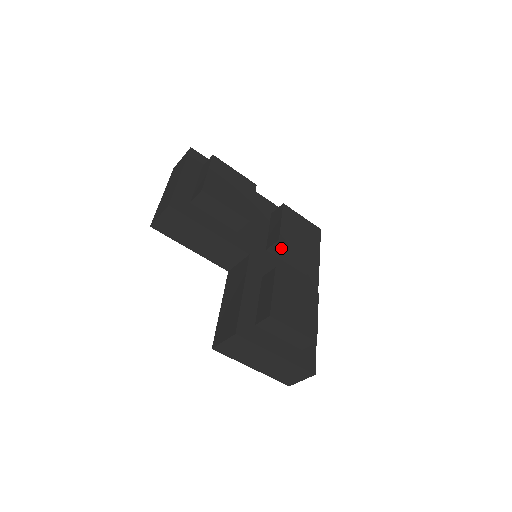
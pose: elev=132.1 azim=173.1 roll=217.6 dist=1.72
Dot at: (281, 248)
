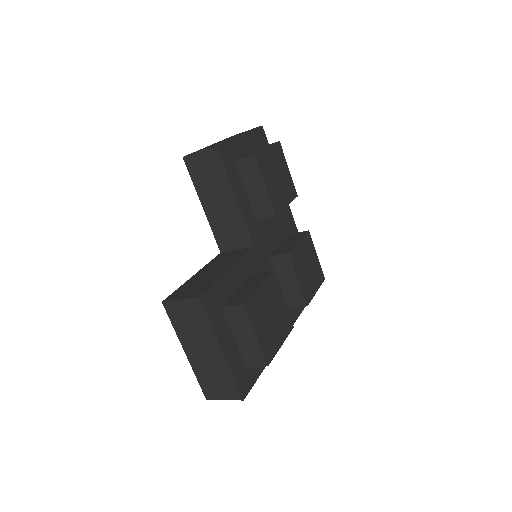
Dot at: (285, 263)
